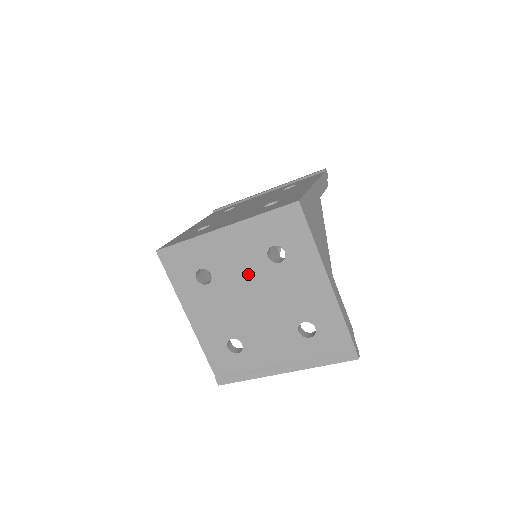
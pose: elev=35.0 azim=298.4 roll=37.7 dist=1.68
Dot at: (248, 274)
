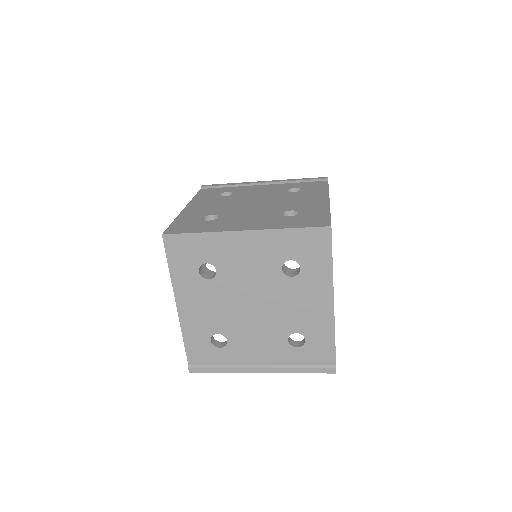
Dot at: (256, 279)
